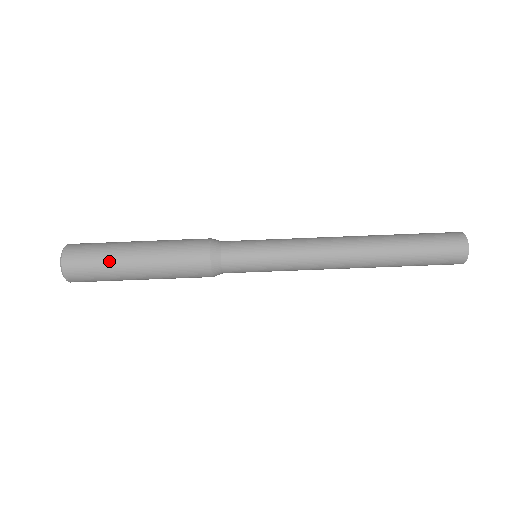
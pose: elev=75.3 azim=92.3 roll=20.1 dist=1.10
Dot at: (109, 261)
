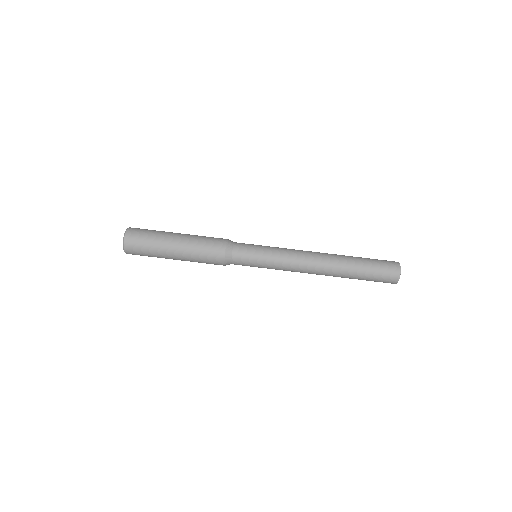
Dot at: (157, 241)
